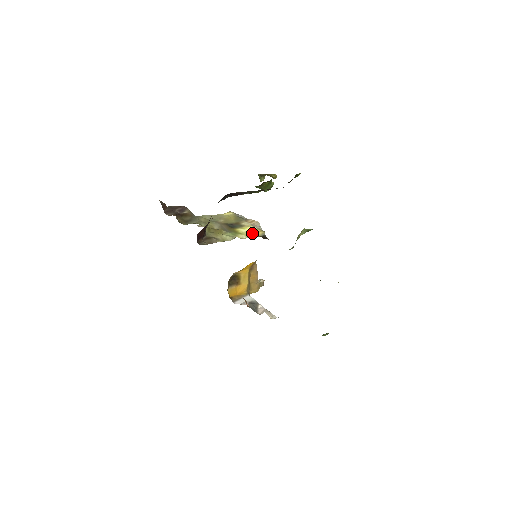
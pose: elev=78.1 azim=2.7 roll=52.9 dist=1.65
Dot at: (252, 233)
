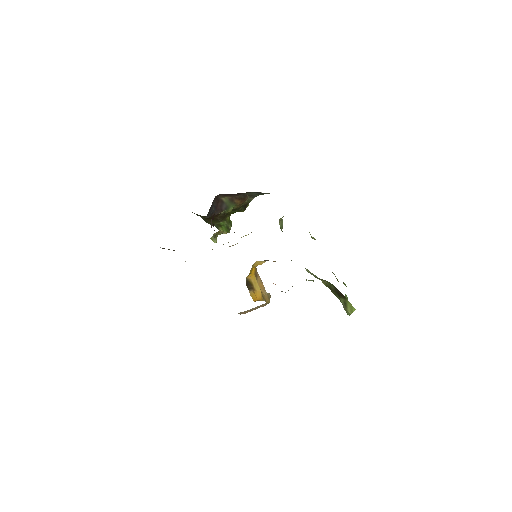
Dot at: occluded
